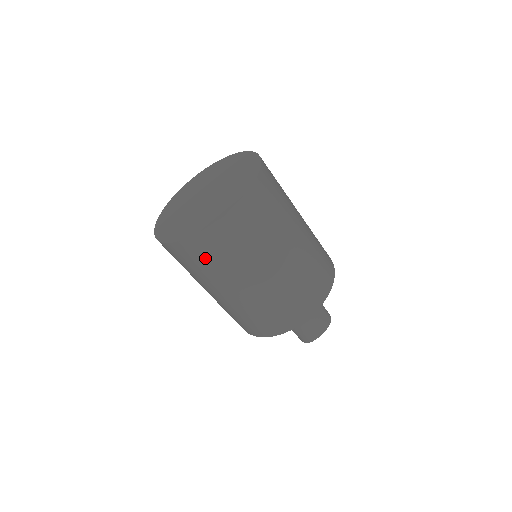
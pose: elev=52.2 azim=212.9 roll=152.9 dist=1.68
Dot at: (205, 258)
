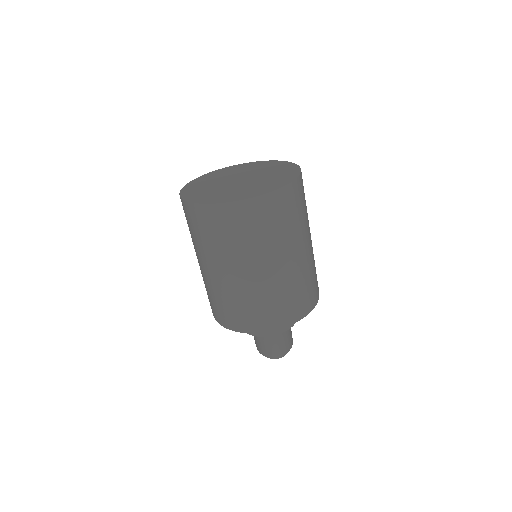
Dot at: (266, 221)
